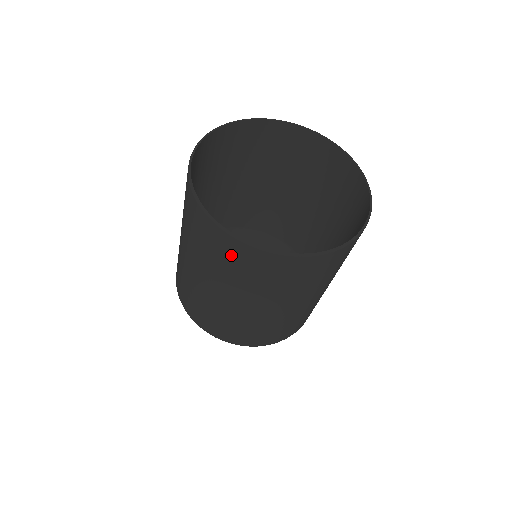
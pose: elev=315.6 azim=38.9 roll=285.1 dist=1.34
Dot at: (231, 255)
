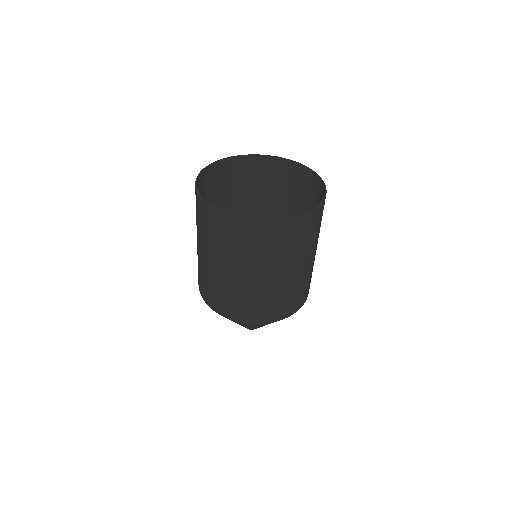
Dot at: (296, 232)
